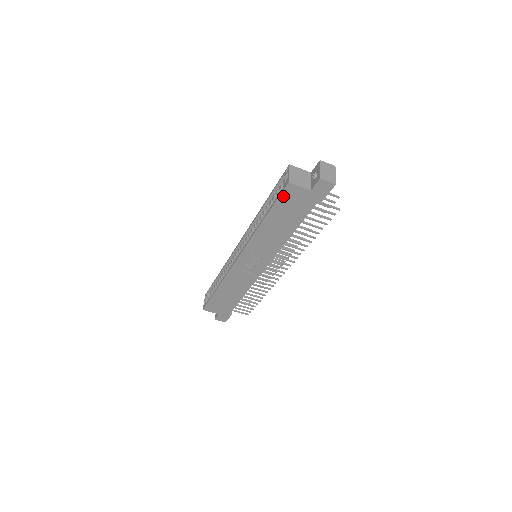
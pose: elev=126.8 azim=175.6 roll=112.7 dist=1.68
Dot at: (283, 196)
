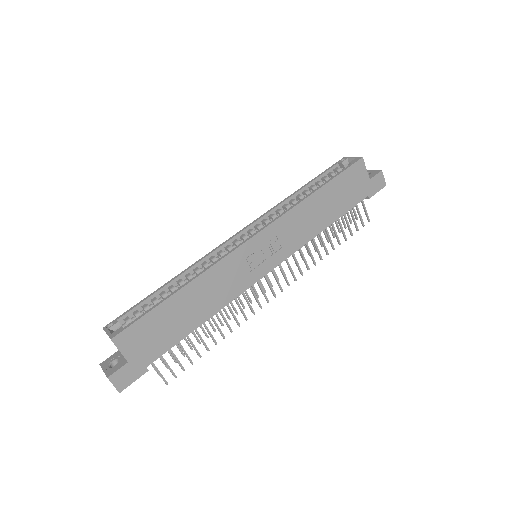
Dot at: (350, 170)
